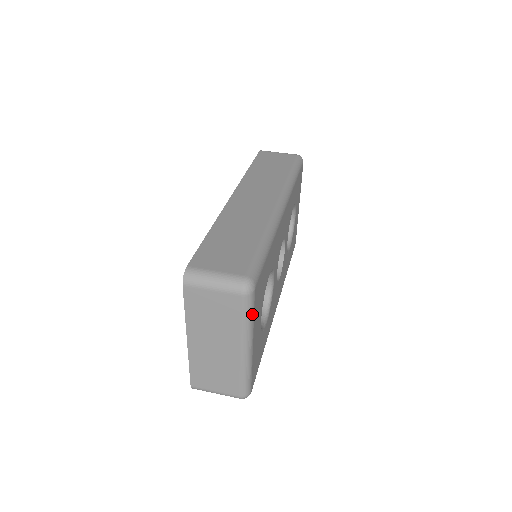
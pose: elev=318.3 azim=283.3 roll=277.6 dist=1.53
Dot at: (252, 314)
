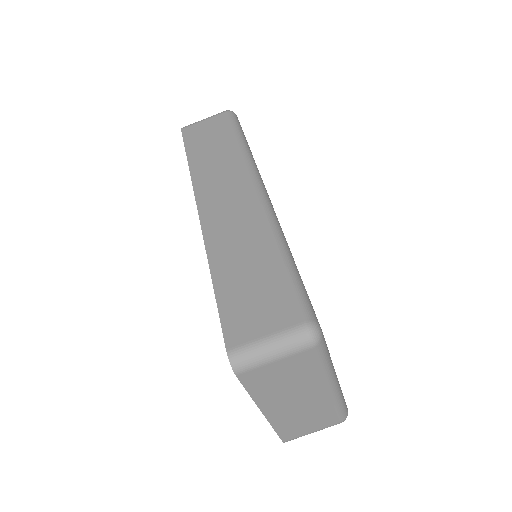
Dot at: (328, 353)
